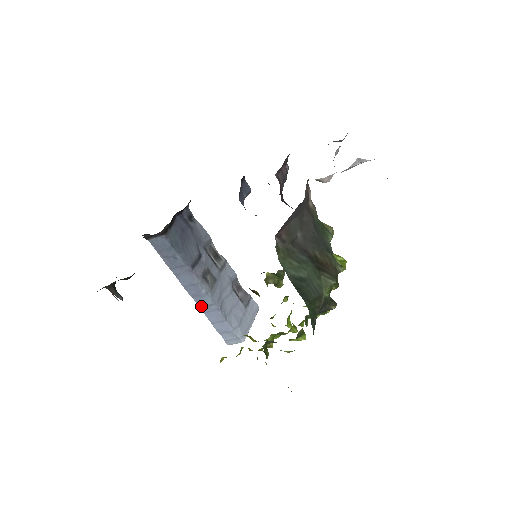
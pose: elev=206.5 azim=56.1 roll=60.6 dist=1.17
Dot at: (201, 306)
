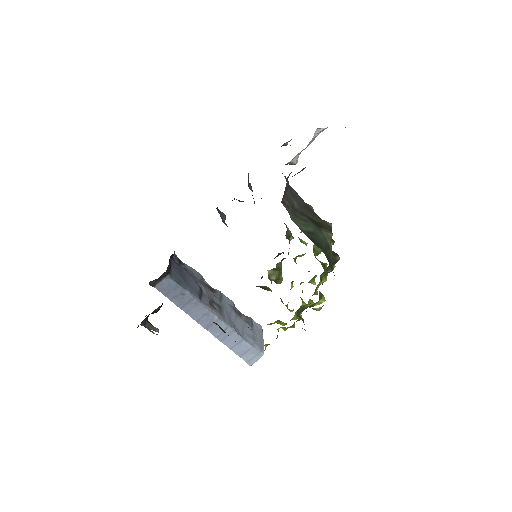
Dot at: (217, 335)
